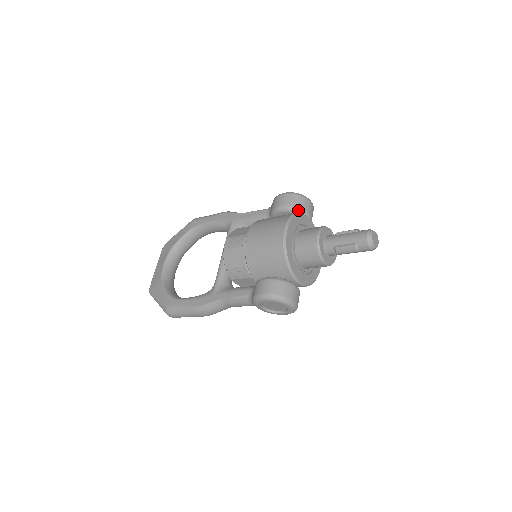
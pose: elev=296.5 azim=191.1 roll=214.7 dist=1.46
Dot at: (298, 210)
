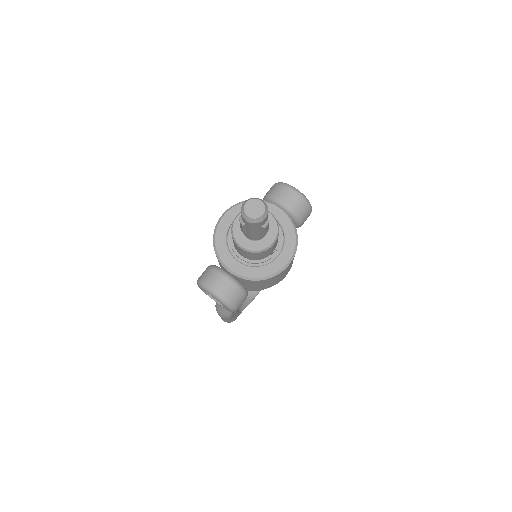
Dot at: (270, 199)
